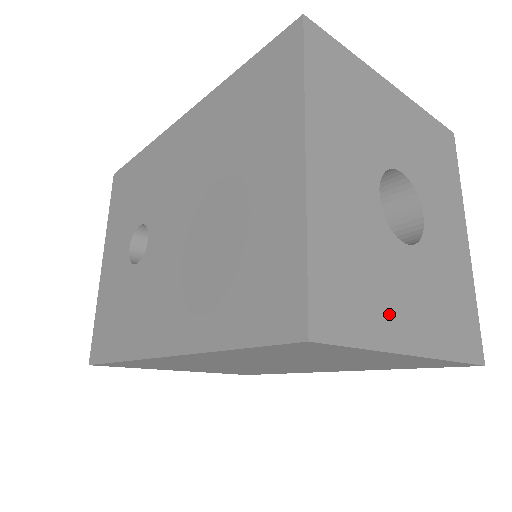
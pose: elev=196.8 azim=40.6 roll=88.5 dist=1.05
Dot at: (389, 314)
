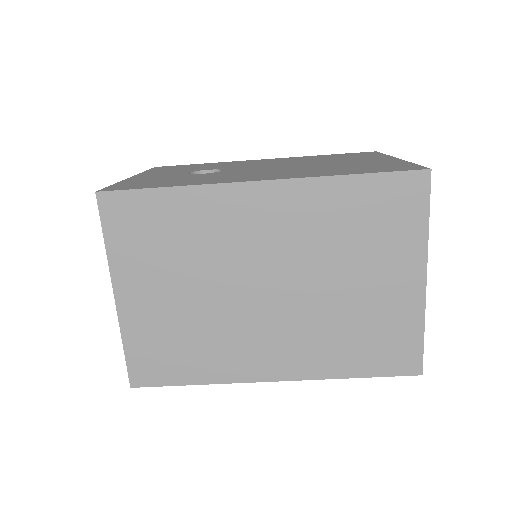
Dot at: occluded
